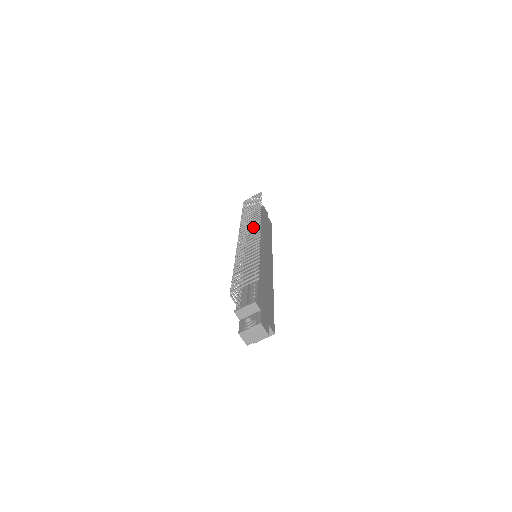
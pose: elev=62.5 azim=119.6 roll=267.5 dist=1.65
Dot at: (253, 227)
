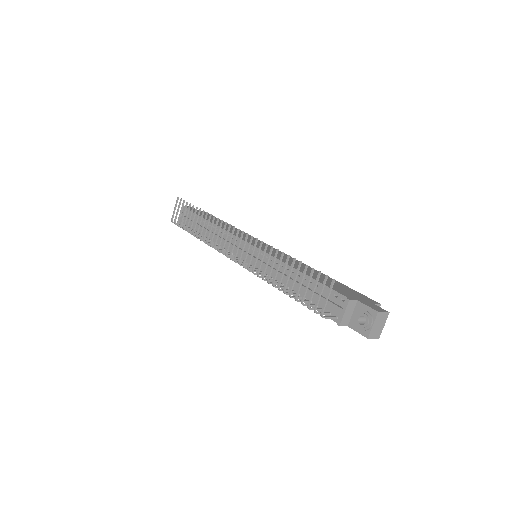
Dot at: occluded
